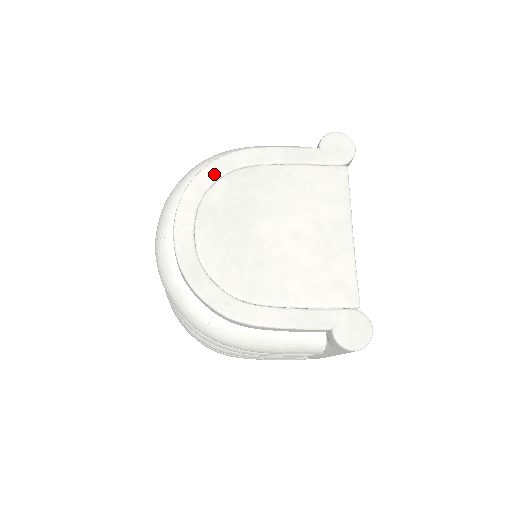
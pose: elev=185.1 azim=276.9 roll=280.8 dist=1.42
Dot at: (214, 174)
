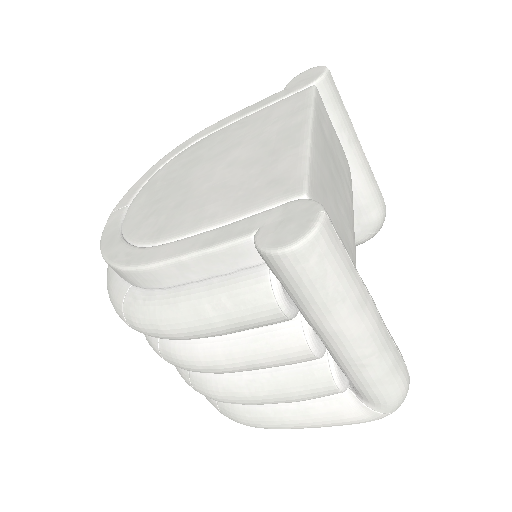
Dot at: (167, 158)
